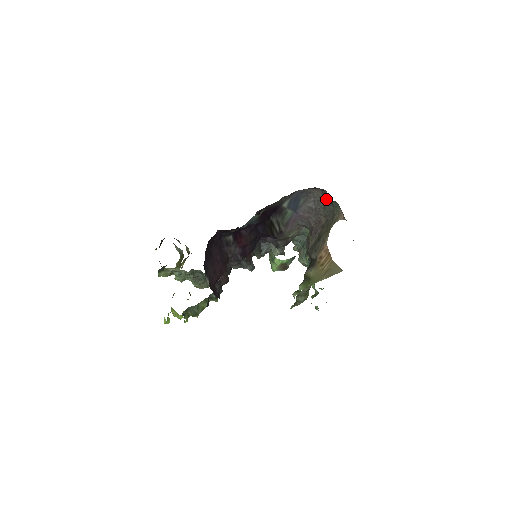
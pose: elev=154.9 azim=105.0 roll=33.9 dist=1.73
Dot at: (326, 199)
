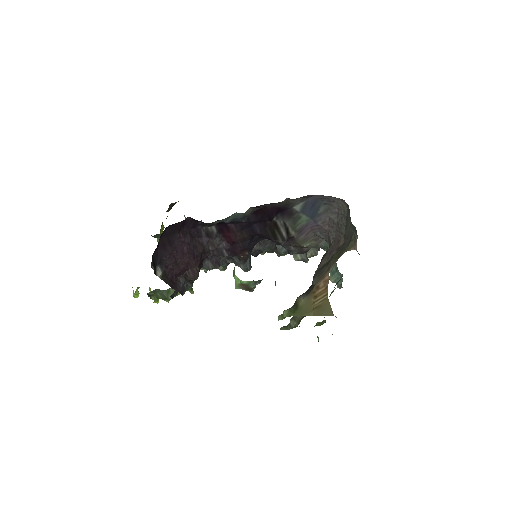
Dot at: (349, 216)
